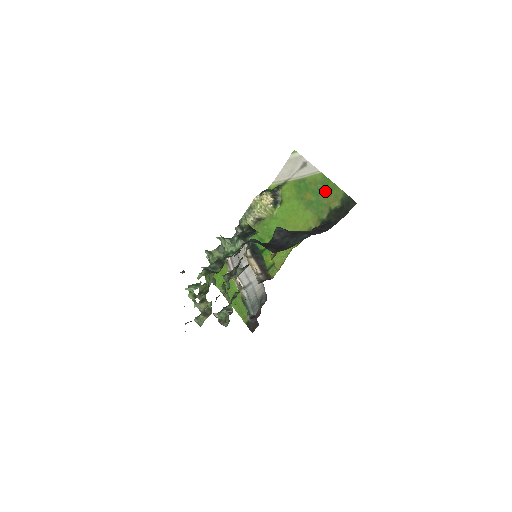
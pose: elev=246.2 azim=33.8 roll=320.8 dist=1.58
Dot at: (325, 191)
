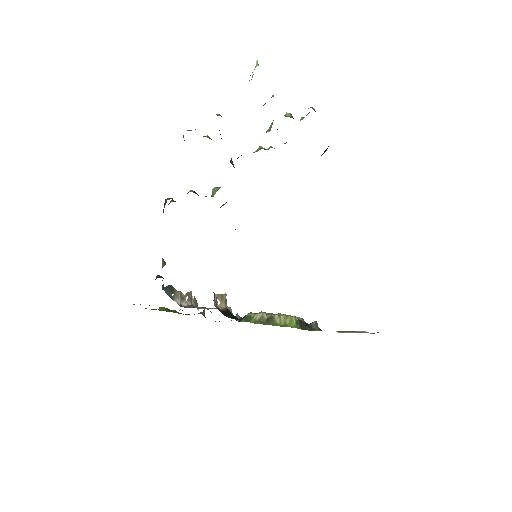
Dot at: occluded
